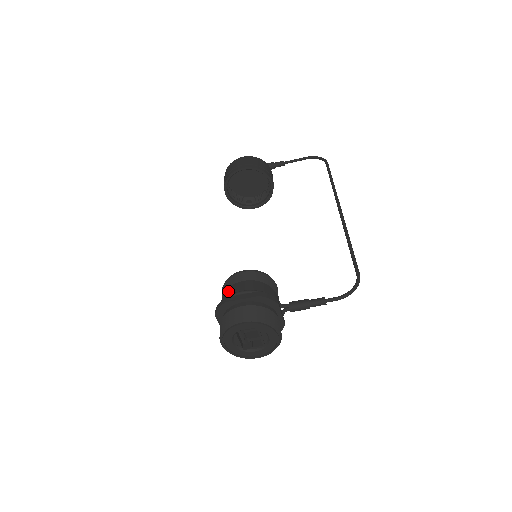
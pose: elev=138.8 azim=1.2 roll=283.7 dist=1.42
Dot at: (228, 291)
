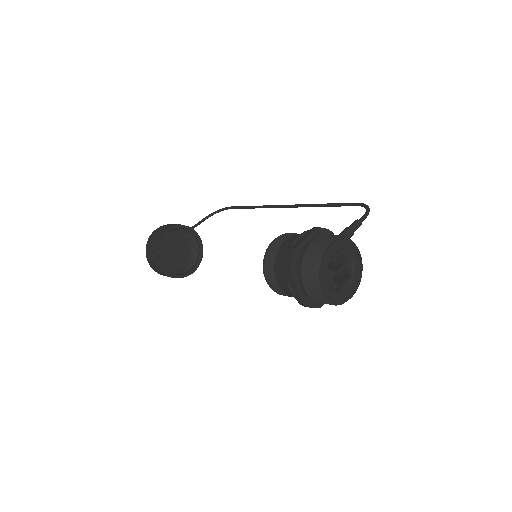
Dot at: (281, 253)
